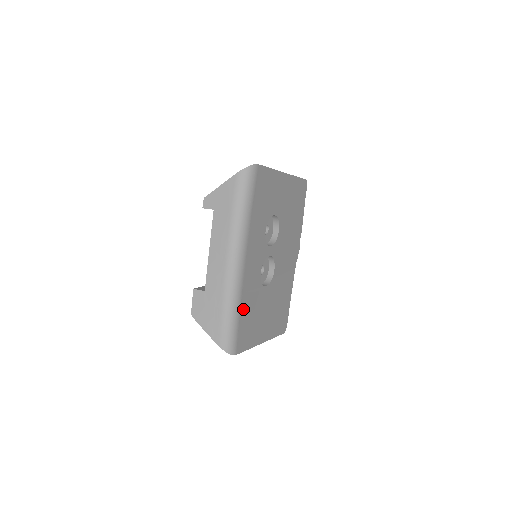
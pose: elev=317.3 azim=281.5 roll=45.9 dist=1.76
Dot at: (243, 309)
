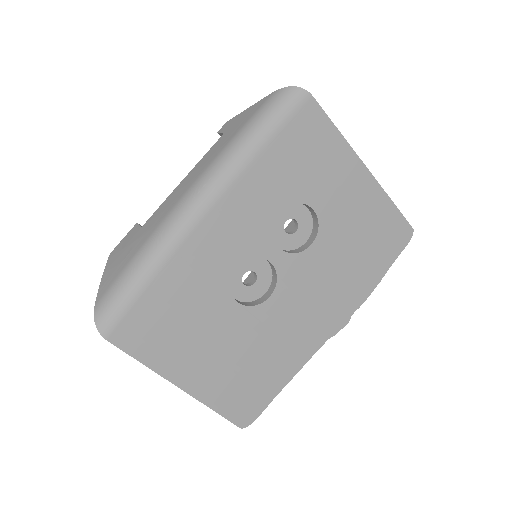
Dot at: (165, 283)
